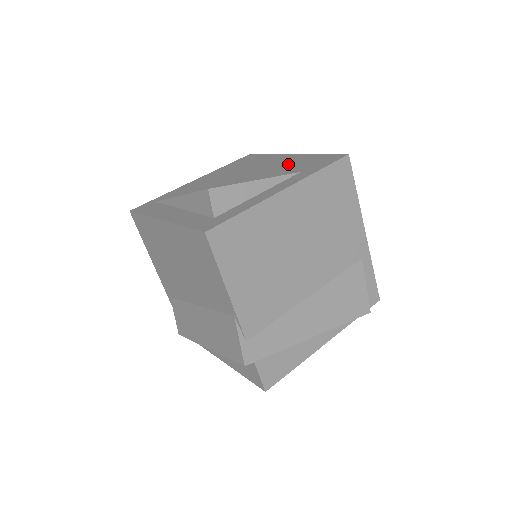
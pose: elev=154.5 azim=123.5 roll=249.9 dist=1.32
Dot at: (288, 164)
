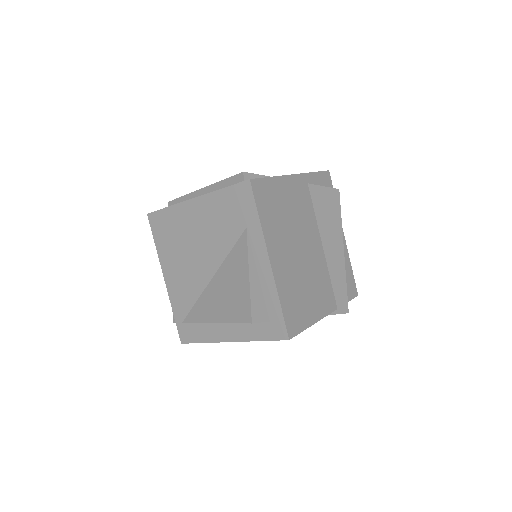
Dot at: (216, 219)
